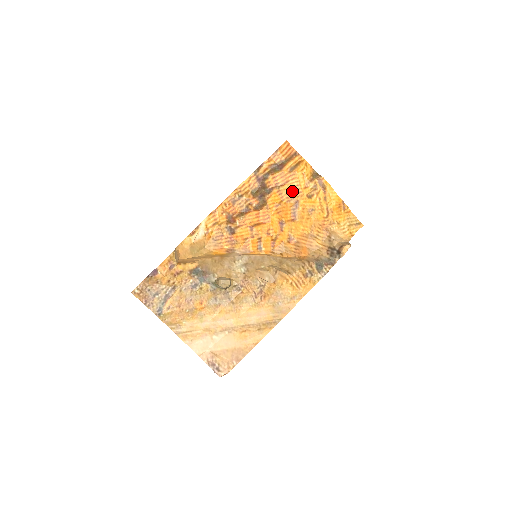
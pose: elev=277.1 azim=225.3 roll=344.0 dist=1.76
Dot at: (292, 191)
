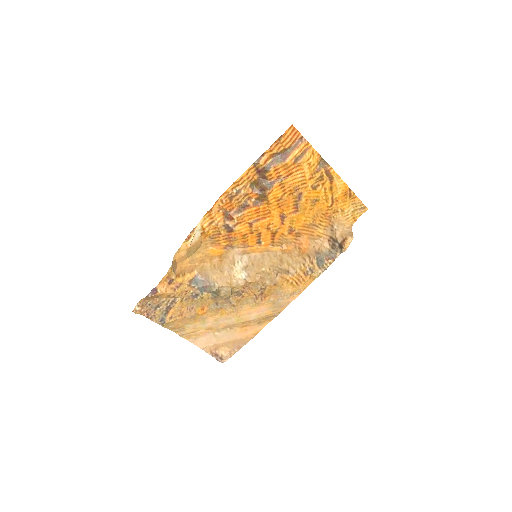
Dot at: (296, 183)
